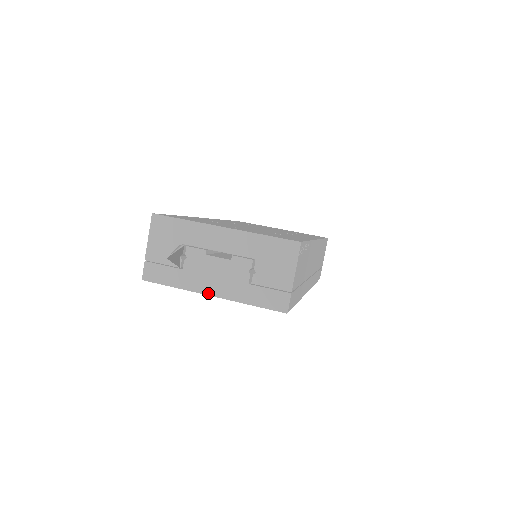
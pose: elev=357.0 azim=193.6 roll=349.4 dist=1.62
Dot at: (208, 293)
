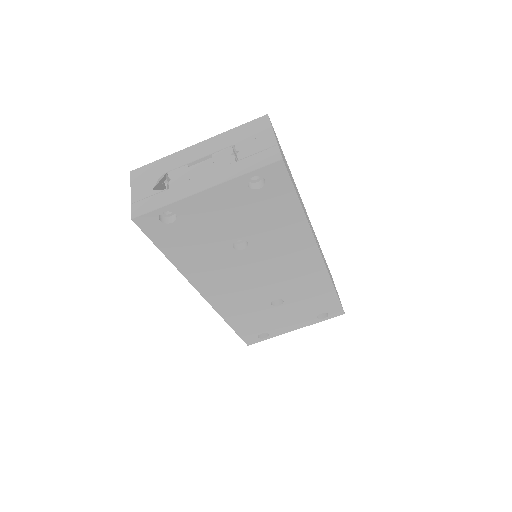
Dot at: (200, 190)
